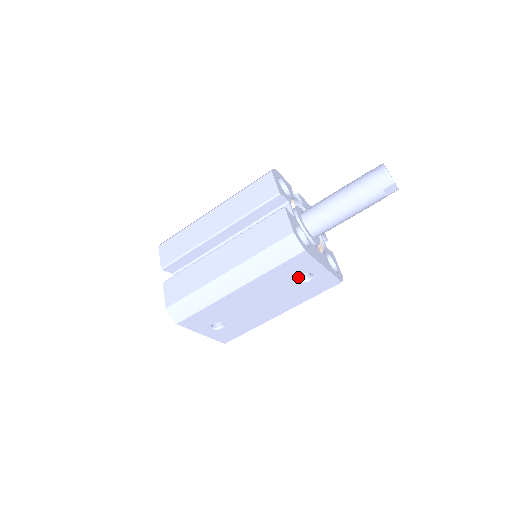
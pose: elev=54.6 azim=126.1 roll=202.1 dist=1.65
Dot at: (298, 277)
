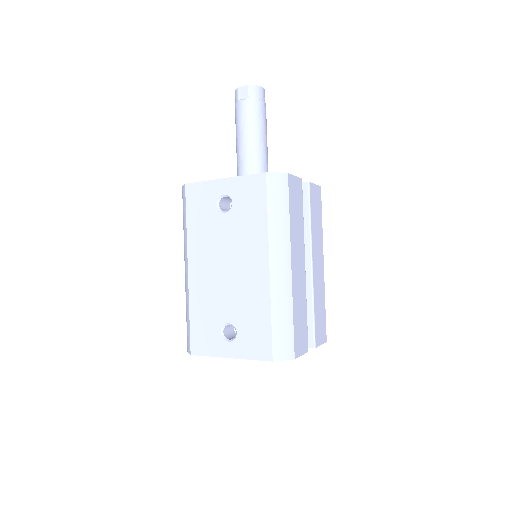
Dot at: (218, 210)
